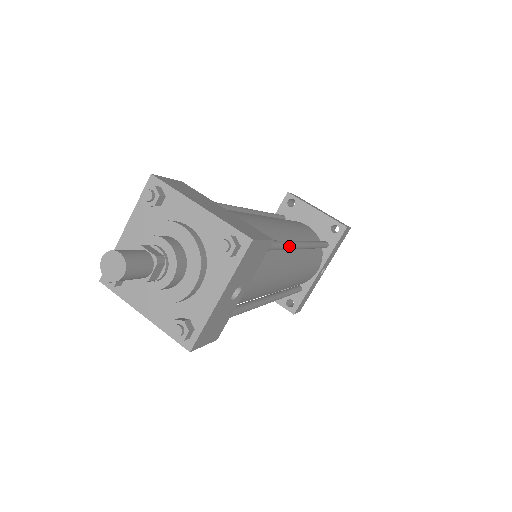
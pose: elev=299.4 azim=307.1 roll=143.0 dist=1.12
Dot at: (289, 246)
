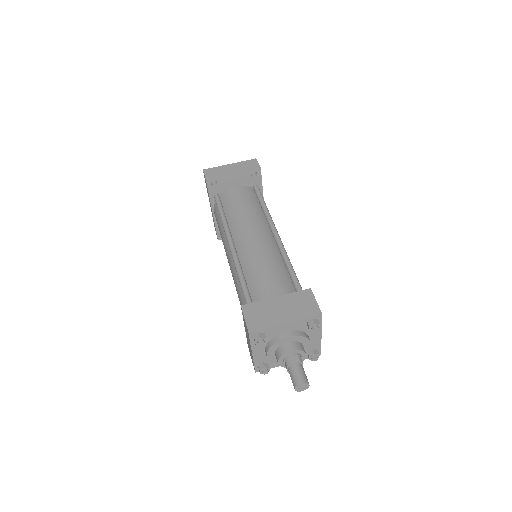
Dot at: occluded
